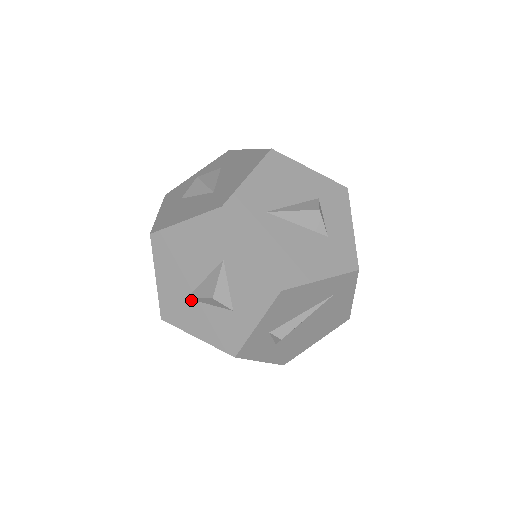
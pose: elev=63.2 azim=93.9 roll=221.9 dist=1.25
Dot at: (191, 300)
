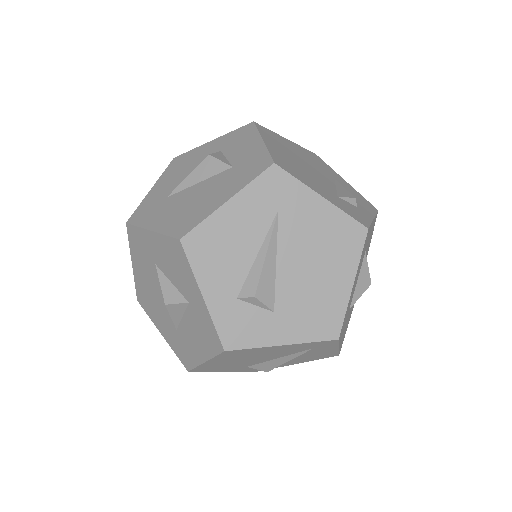
Dot at: (178, 328)
